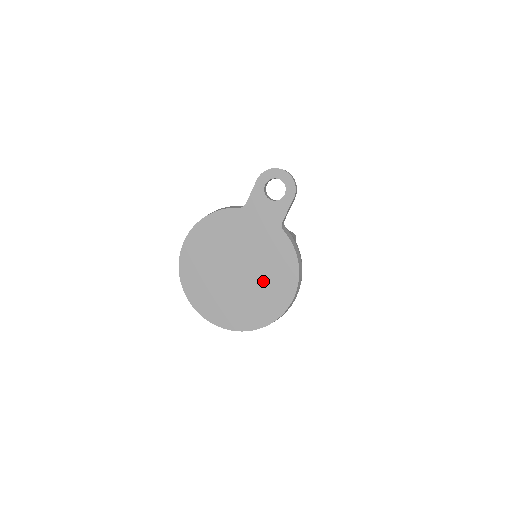
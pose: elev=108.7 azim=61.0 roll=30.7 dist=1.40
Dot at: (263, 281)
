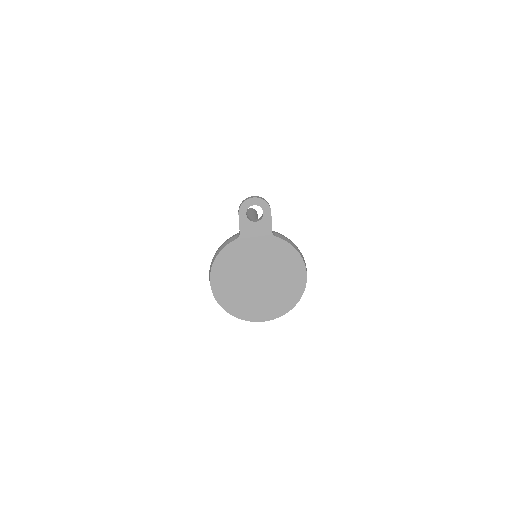
Dot at: (280, 276)
